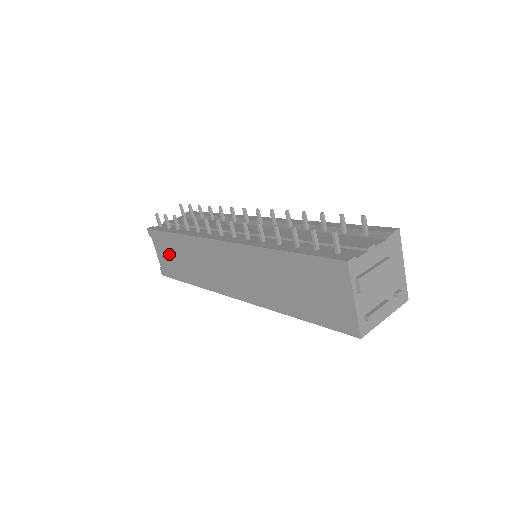
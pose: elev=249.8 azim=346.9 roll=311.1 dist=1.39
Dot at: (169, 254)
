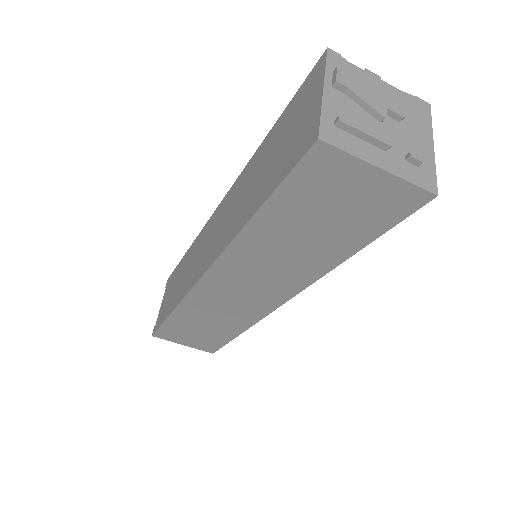
Dot at: (170, 291)
